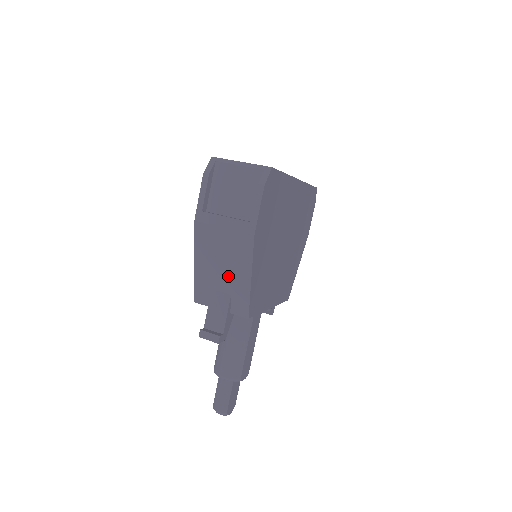
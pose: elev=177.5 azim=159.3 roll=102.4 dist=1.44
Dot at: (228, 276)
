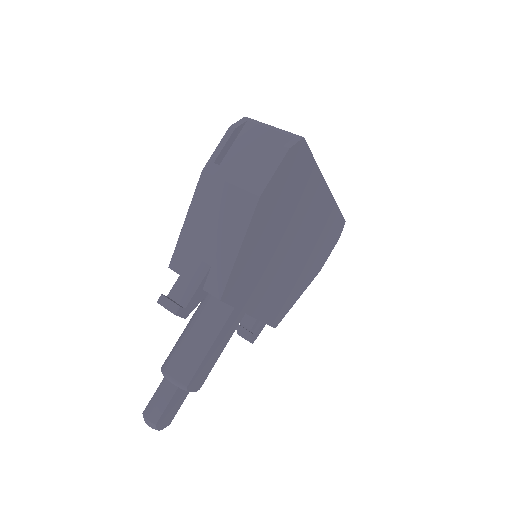
Dot at: (215, 242)
